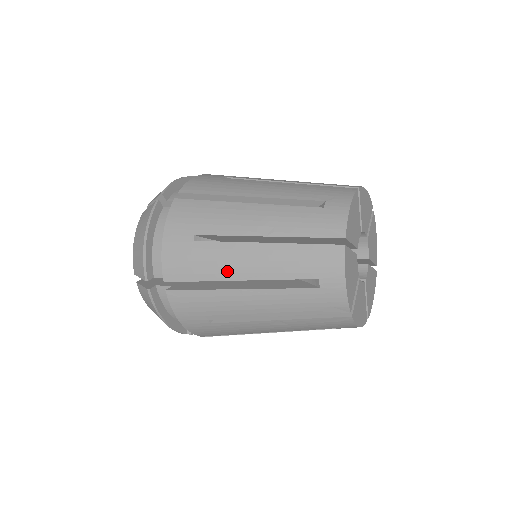
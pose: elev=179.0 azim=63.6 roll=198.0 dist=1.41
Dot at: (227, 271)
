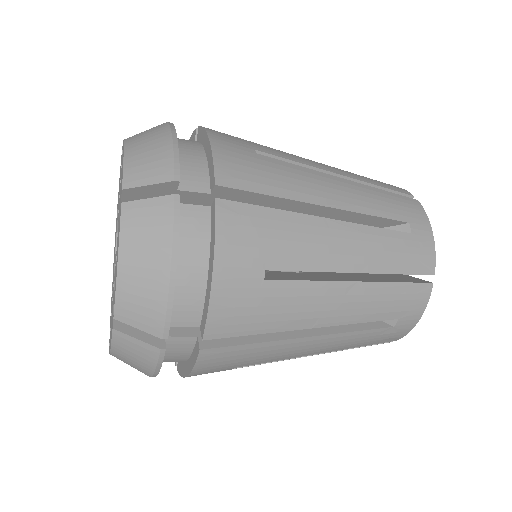
Dot at: (310, 192)
